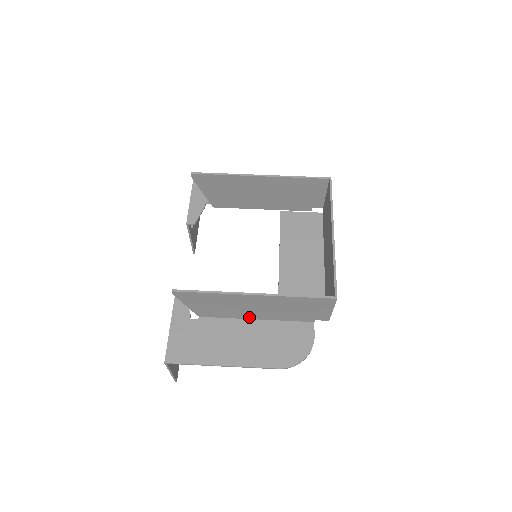
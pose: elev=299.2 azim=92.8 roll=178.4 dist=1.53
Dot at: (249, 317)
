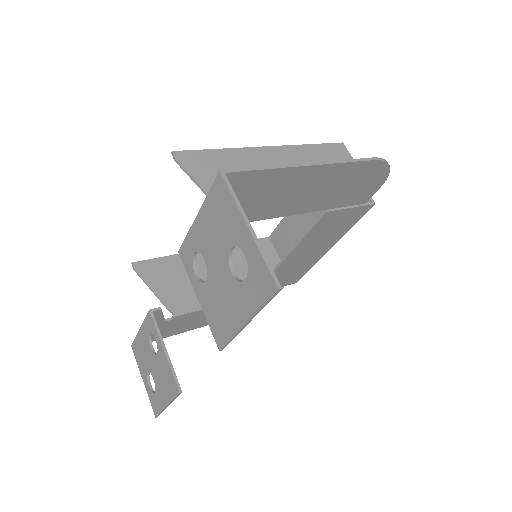
Dot at: occluded
